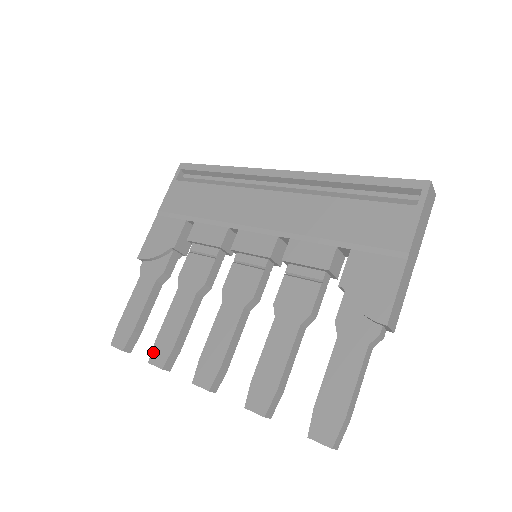
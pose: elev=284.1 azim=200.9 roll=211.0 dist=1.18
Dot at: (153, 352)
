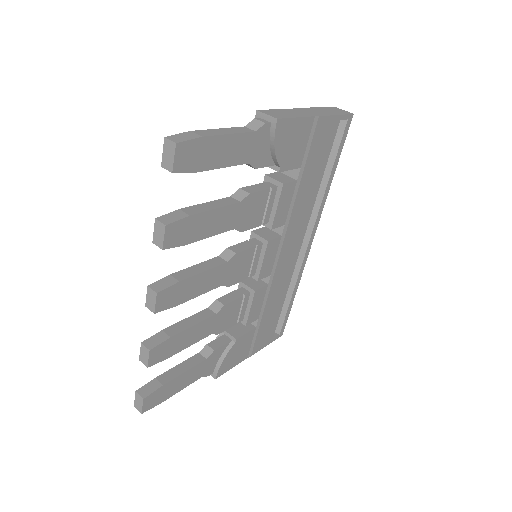
Dot at: occluded
